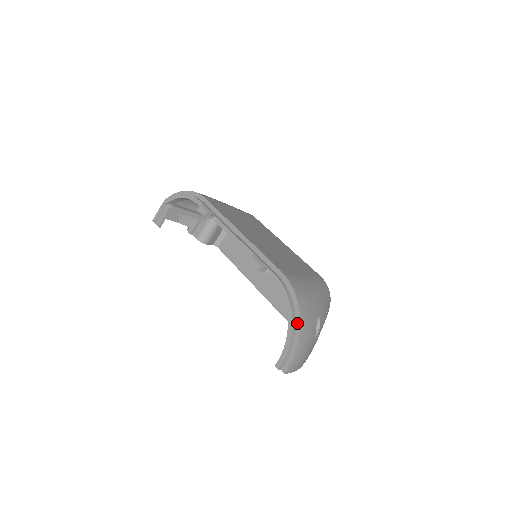
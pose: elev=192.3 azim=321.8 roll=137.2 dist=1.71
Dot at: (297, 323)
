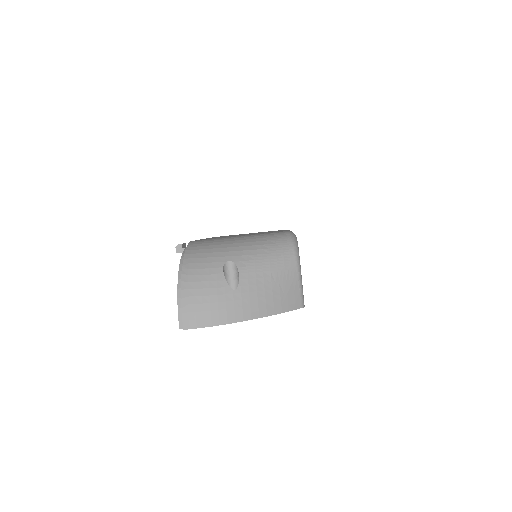
Dot at: (182, 273)
